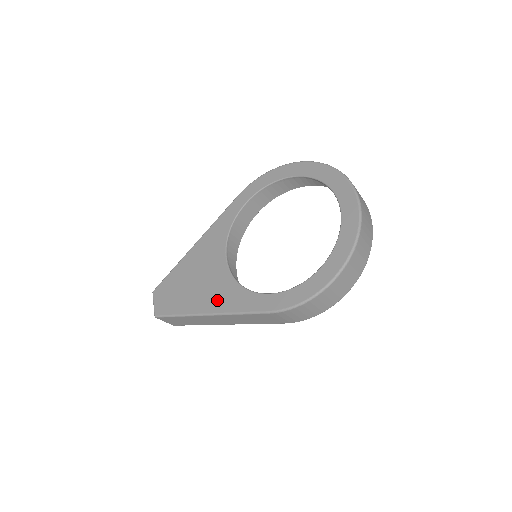
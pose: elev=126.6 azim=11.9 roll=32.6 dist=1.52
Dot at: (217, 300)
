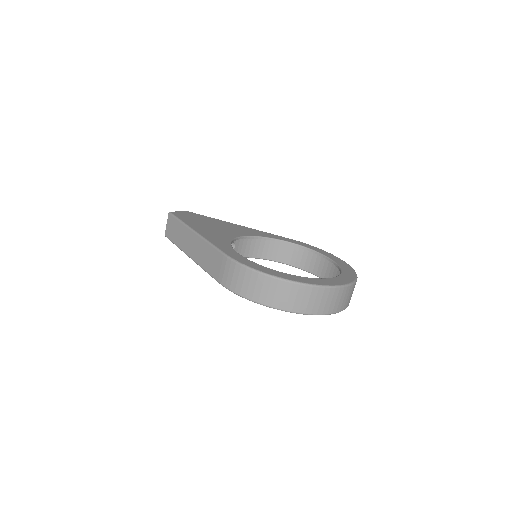
Dot at: (210, 234)
